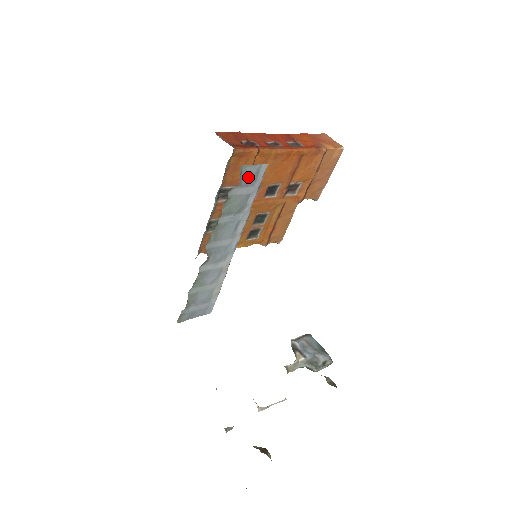
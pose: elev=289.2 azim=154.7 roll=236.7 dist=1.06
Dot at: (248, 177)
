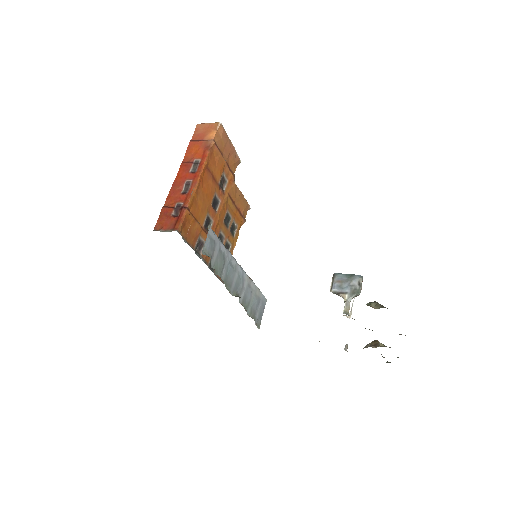
Dot at: (210, 248)
